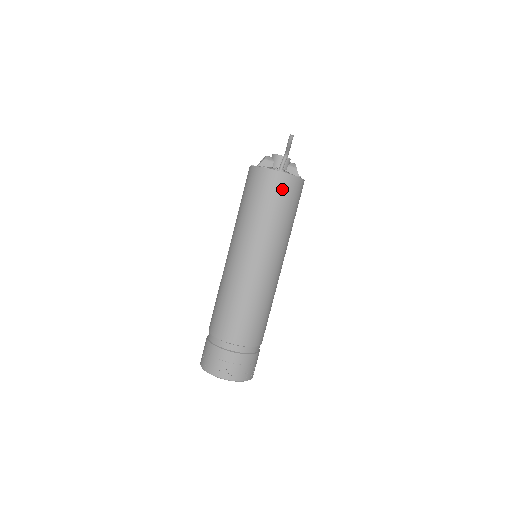
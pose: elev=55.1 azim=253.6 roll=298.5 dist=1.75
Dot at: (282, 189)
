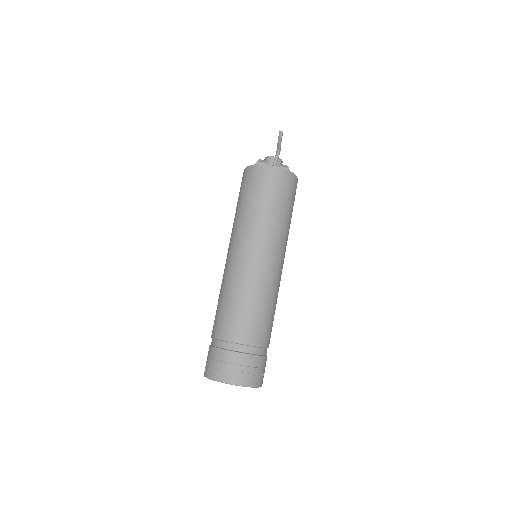
Dot at: (276, 182)
